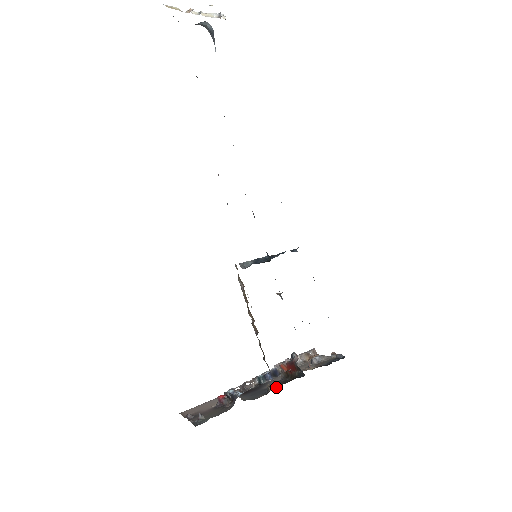
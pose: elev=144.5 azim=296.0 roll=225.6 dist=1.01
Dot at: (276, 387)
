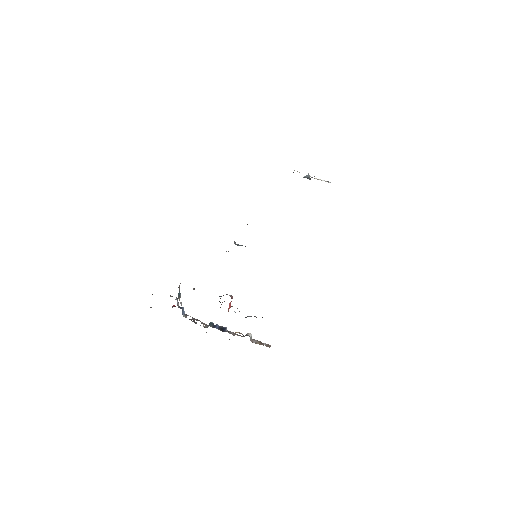
Dot at: occluded
